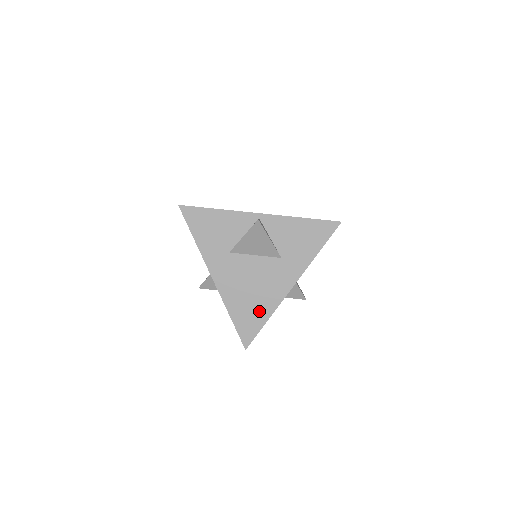
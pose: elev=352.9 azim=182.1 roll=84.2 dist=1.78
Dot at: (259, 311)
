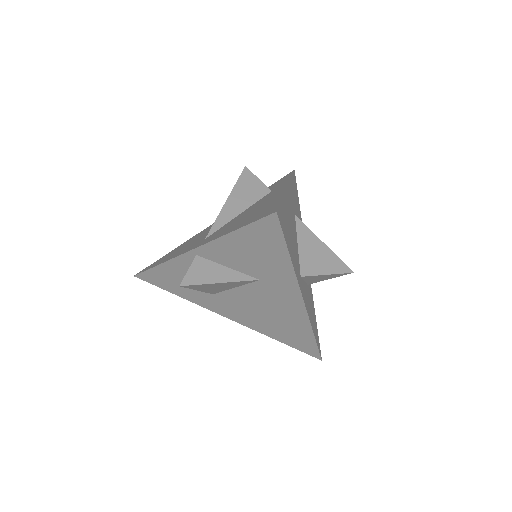
Dot at: (296, 330)
